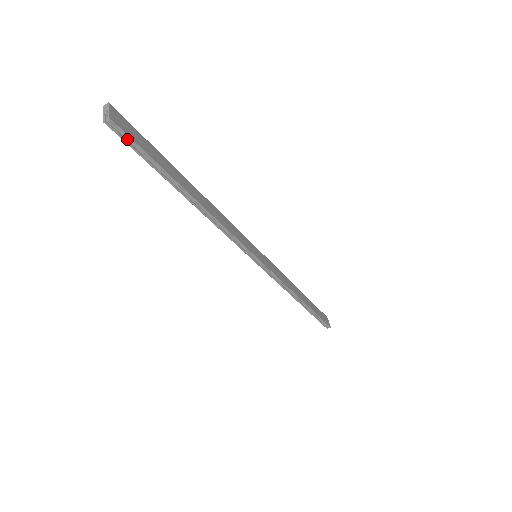
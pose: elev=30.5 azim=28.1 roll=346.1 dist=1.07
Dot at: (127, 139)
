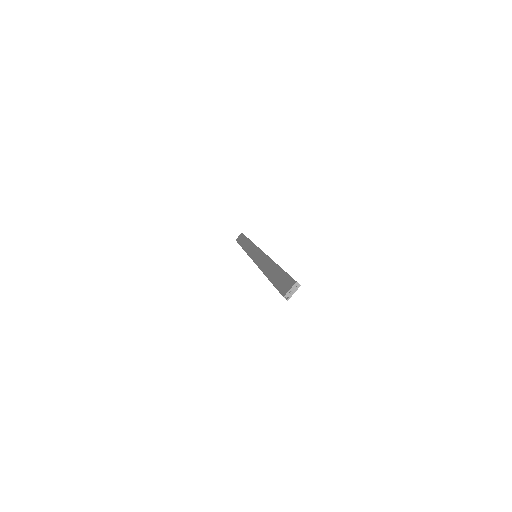
Dot at: occluded
